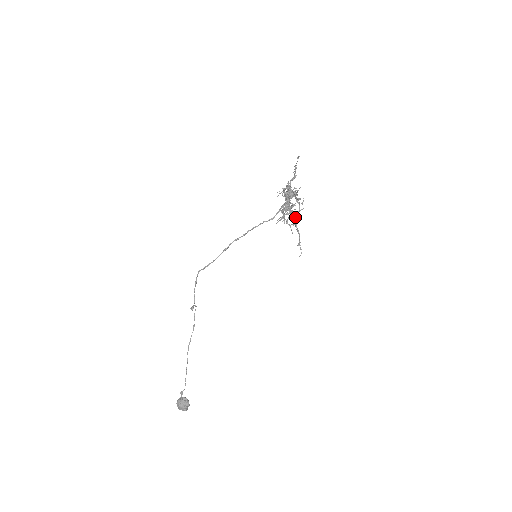
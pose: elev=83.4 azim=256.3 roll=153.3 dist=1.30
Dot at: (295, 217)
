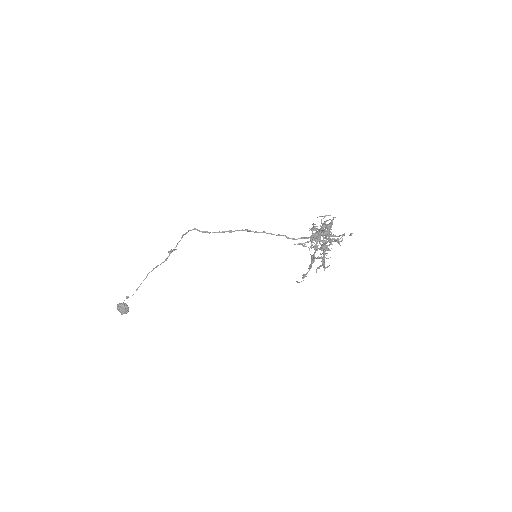
Dot at: occluded
